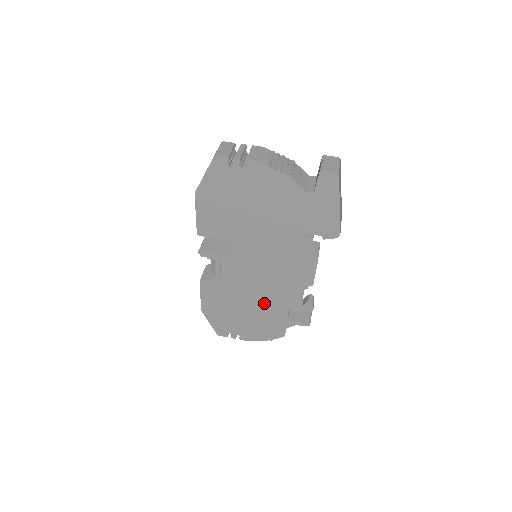
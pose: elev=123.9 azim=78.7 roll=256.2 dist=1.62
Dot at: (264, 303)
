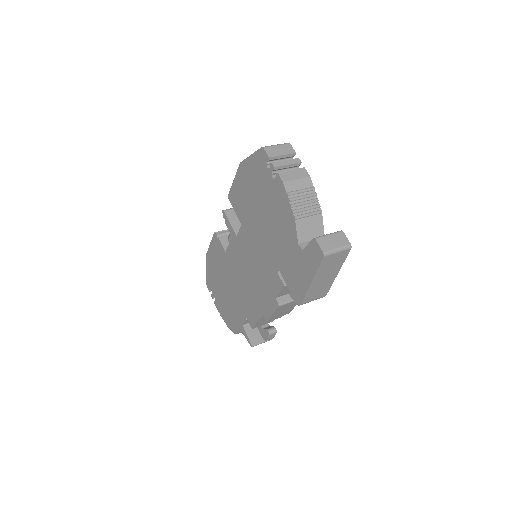
Dot at: (237, 295)
